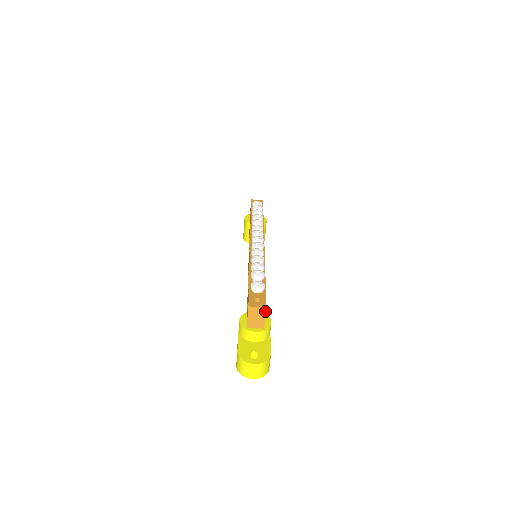
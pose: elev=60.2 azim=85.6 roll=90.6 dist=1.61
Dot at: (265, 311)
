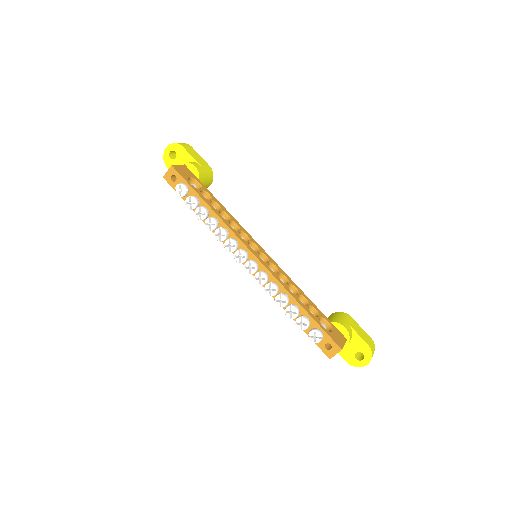
Dot at: (342, 348)
